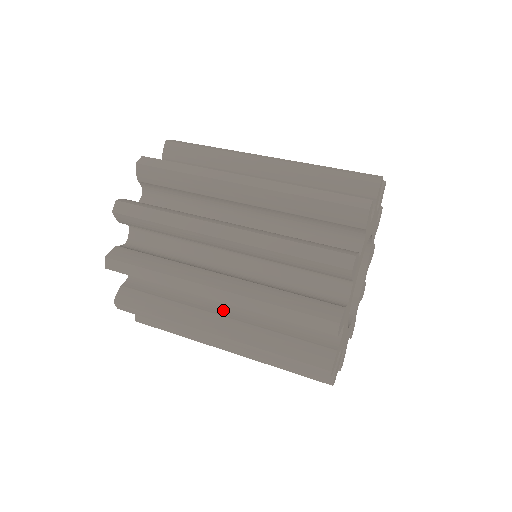
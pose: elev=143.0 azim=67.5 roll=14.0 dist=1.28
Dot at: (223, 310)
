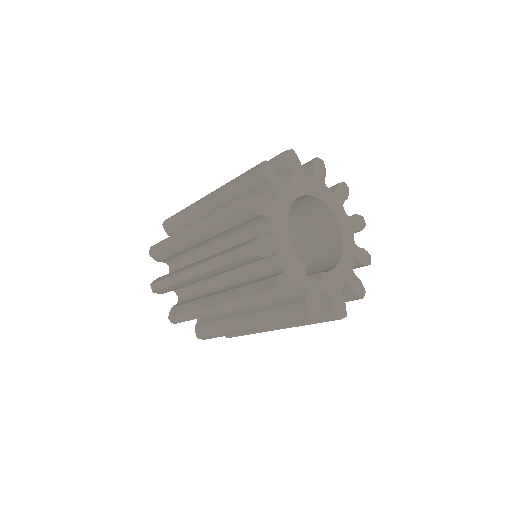
Dot at: occluded
